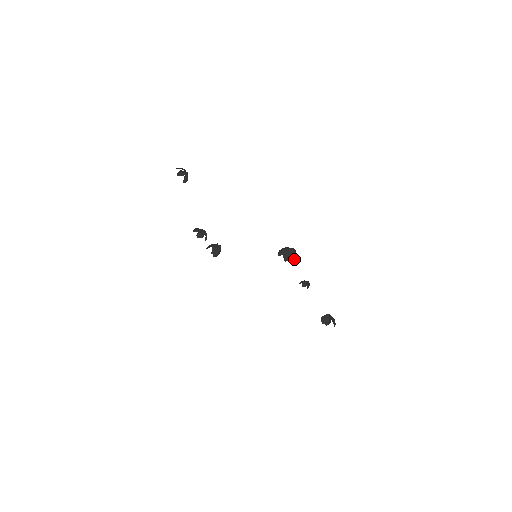
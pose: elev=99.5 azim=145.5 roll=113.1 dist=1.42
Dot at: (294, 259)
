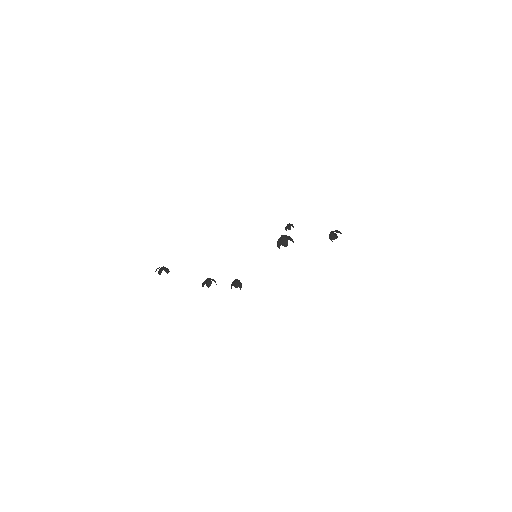
Dot at: (289, 239)
